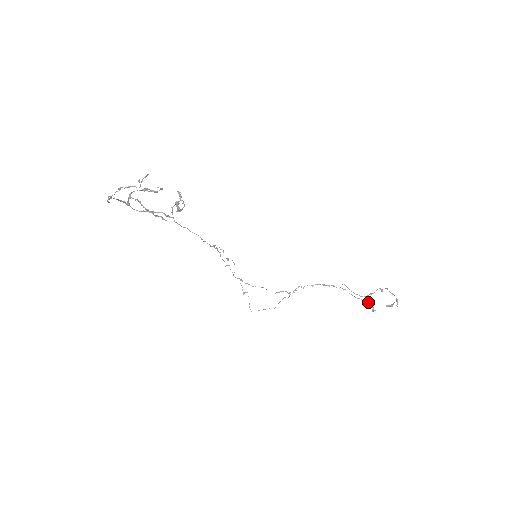
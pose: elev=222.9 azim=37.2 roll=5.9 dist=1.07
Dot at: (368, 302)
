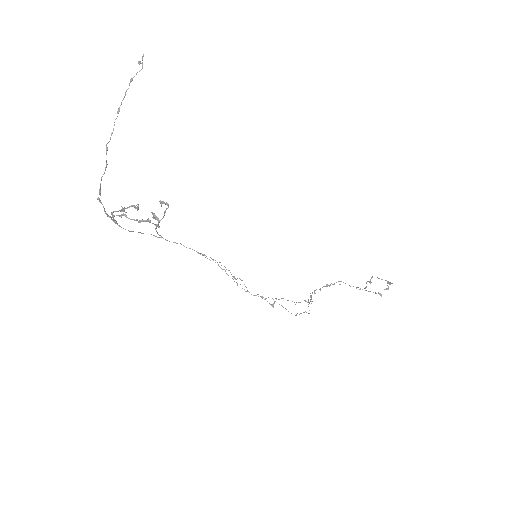
Dot at: occluded
